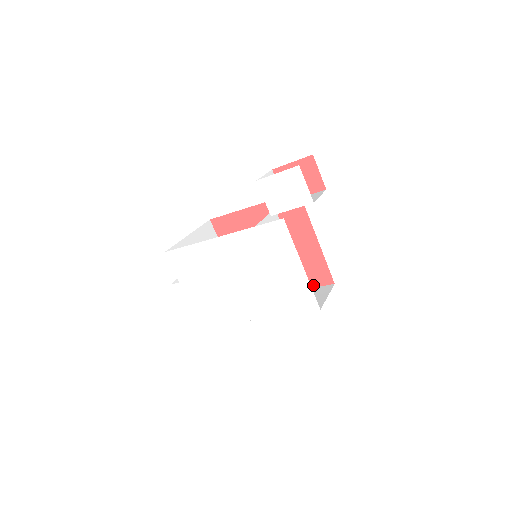
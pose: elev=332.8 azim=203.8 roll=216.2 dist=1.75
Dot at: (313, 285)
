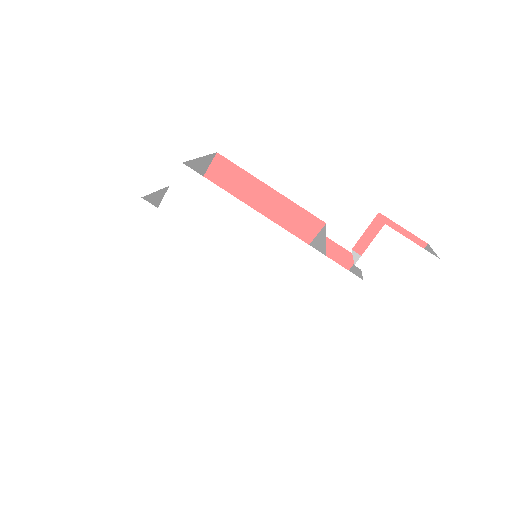
Dot at: occluded
